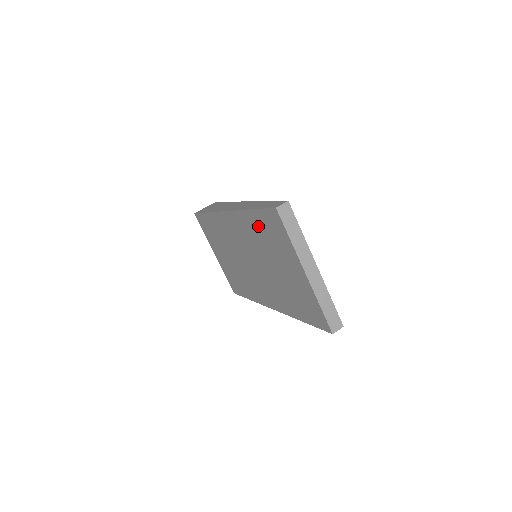
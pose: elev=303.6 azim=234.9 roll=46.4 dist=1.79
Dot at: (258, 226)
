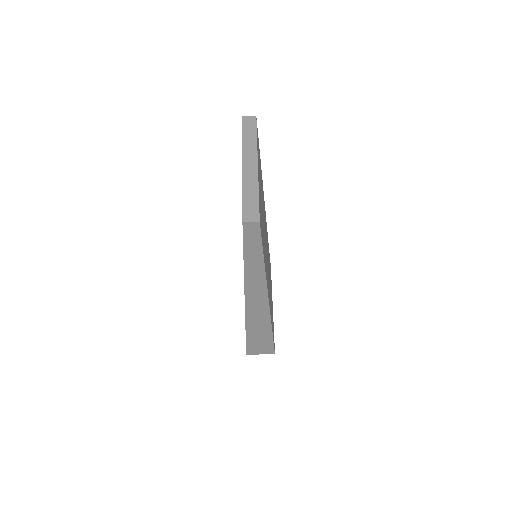
Dot at: occluded
